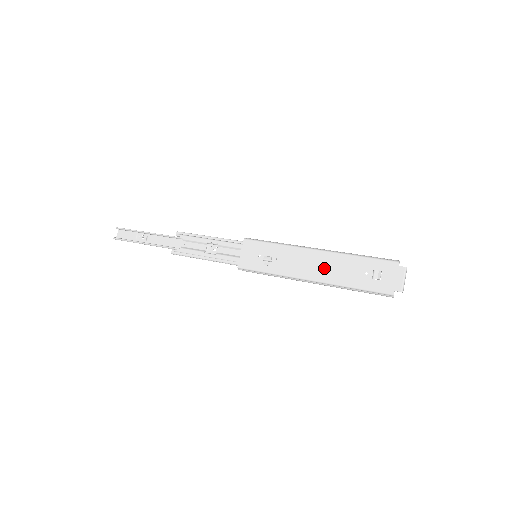
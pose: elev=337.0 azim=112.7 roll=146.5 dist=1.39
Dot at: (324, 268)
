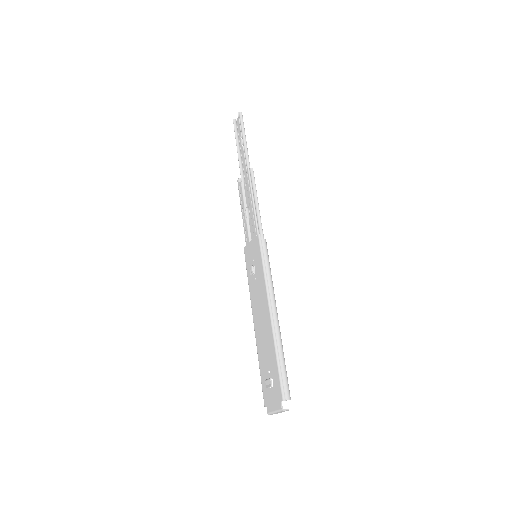
Dot at: (262, 328)
